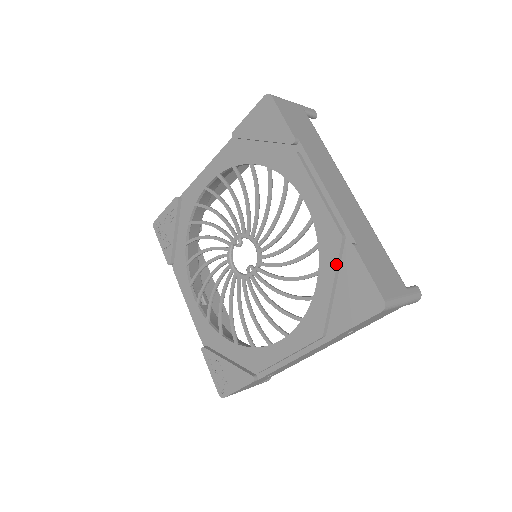
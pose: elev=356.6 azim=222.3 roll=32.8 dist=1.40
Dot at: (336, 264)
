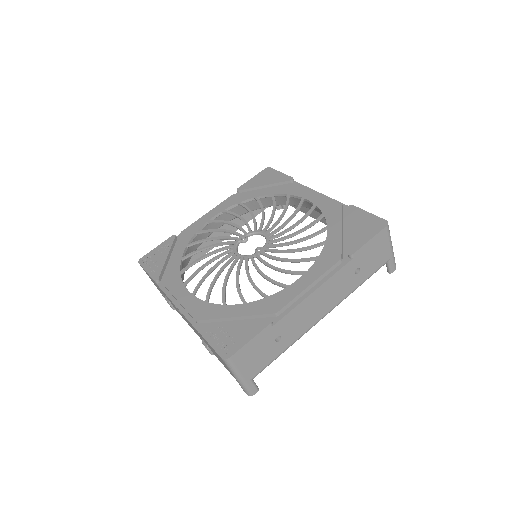
Dot at: (341, 217)
